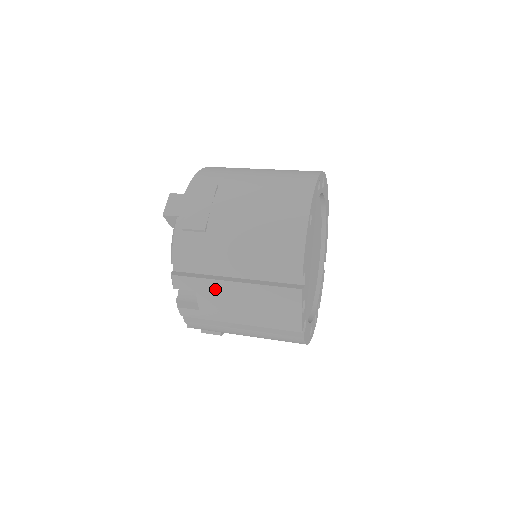
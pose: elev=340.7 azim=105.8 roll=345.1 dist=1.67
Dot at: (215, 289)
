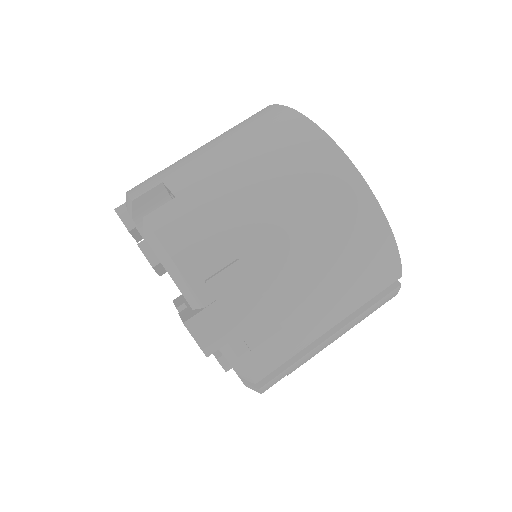
Dot at: (311, 355)
